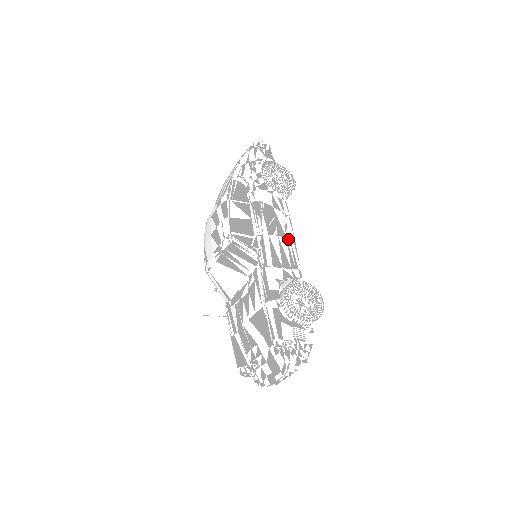
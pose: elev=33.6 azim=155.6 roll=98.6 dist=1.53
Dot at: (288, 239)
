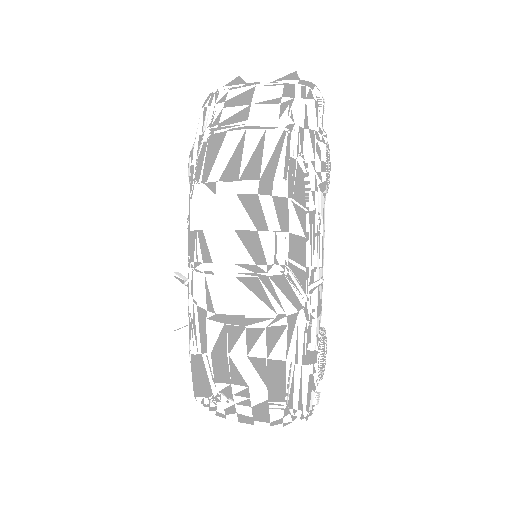
Dot at: occluded
